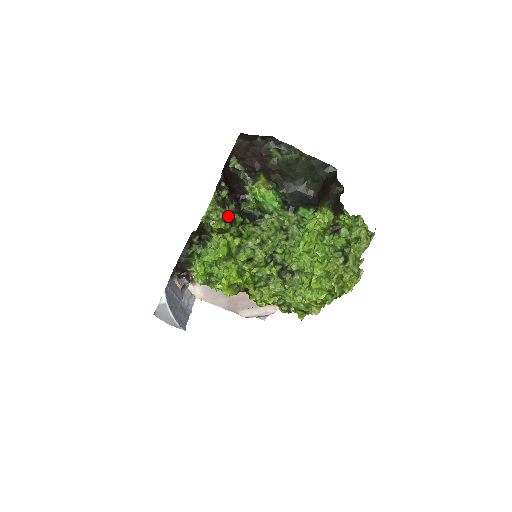
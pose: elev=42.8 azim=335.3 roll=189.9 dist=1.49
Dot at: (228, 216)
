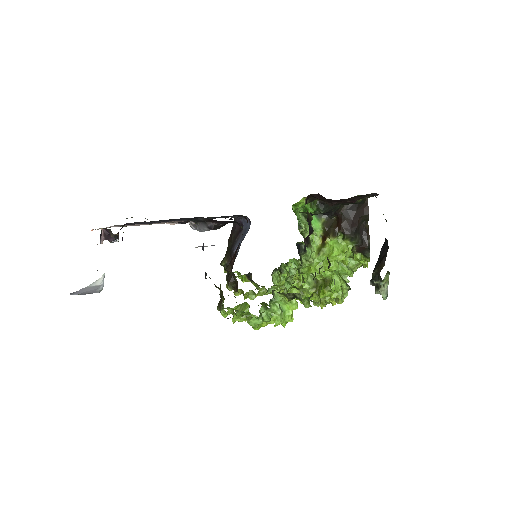
Dot at: occluded
